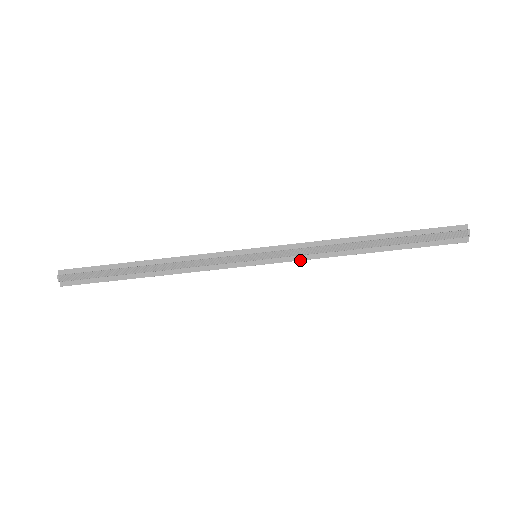
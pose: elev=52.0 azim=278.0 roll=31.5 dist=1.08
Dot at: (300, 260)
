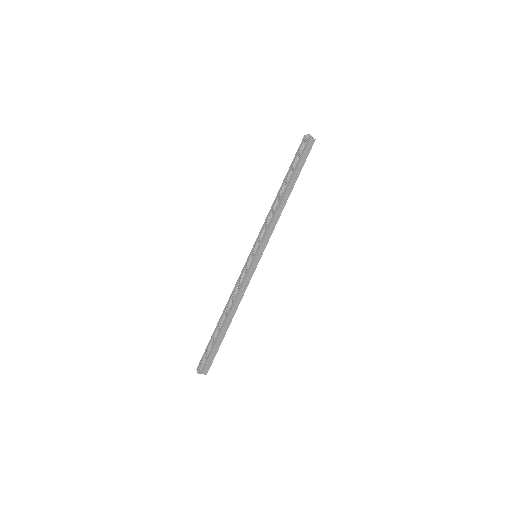
Dot at: (268, 231)
